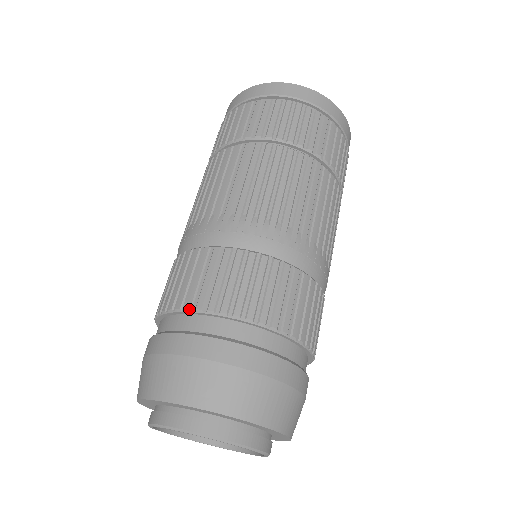
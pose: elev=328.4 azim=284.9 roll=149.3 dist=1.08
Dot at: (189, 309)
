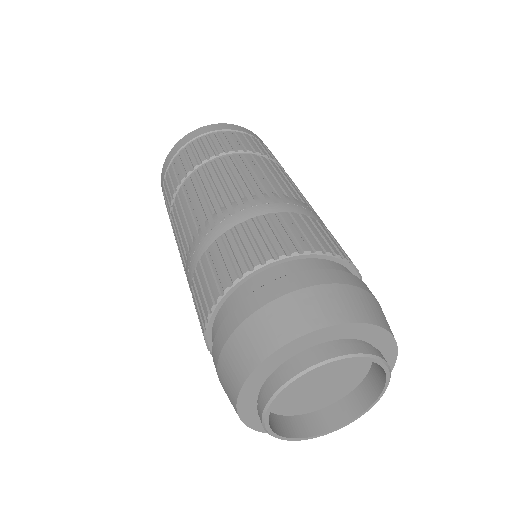
Dot at: (272, 259)
